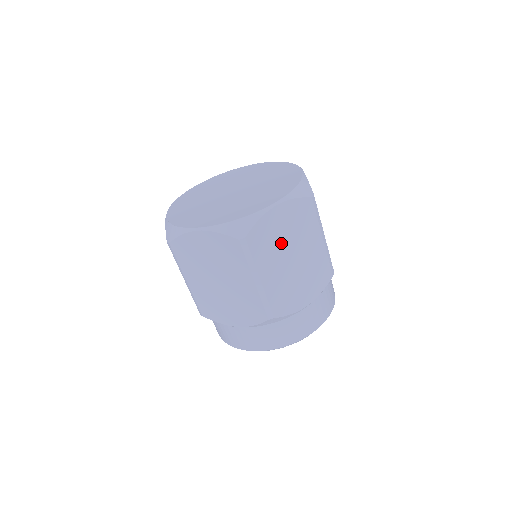
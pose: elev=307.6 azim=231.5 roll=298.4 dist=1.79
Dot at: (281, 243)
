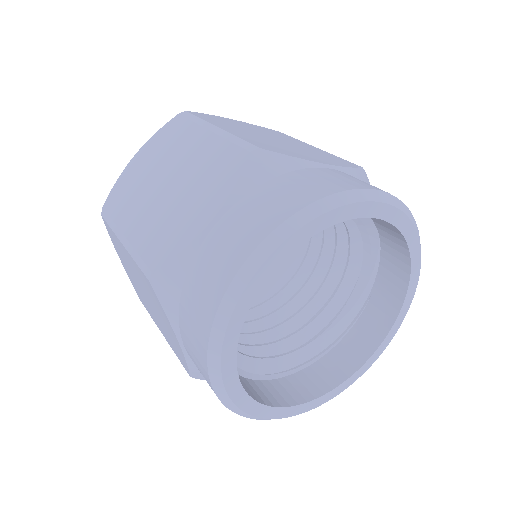
Dot at: occluded
